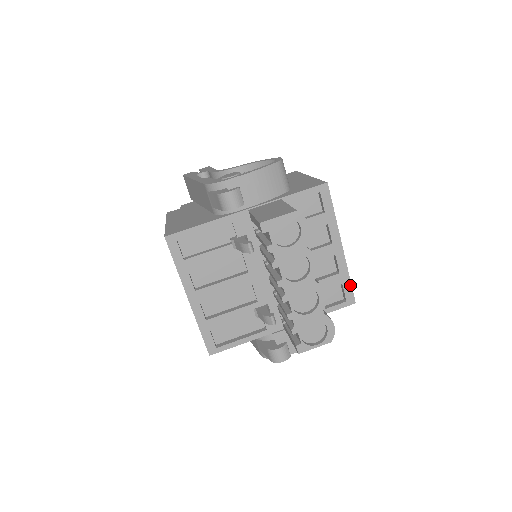
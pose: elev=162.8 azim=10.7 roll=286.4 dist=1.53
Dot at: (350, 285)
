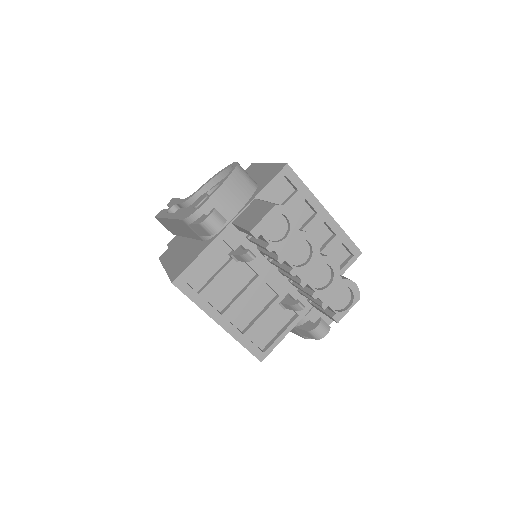
Dot at: (350, 240)
